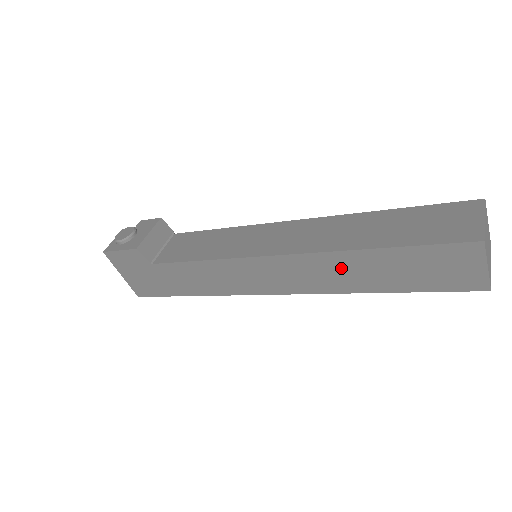
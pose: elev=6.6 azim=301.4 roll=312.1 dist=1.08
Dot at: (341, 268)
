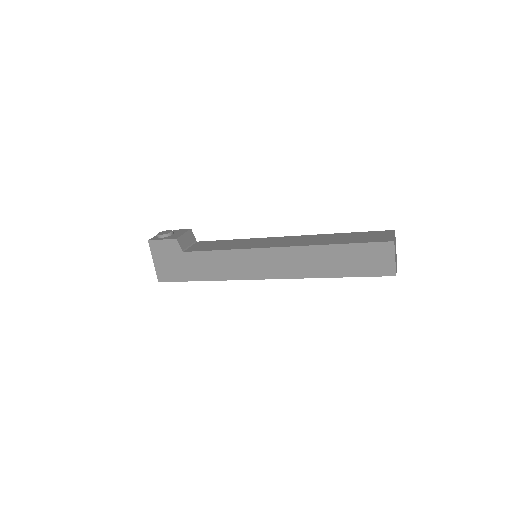
Dot at: (314, 258)
